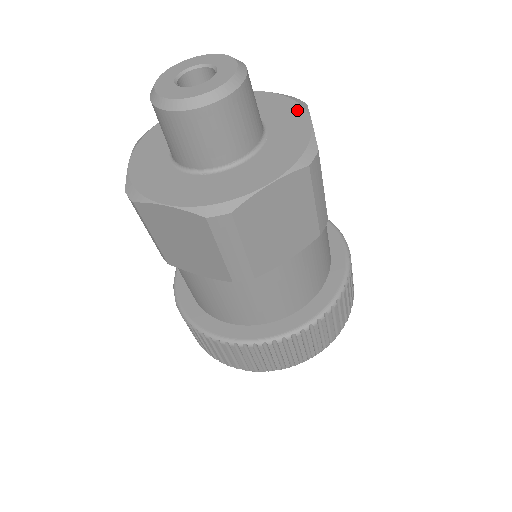
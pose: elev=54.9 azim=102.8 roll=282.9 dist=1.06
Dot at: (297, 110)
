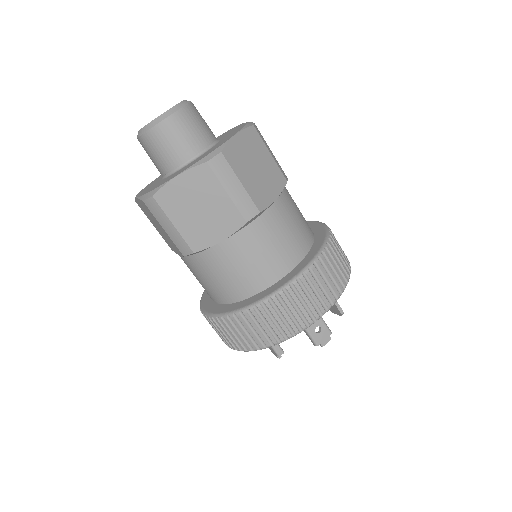
Dot at: (230, 130)
